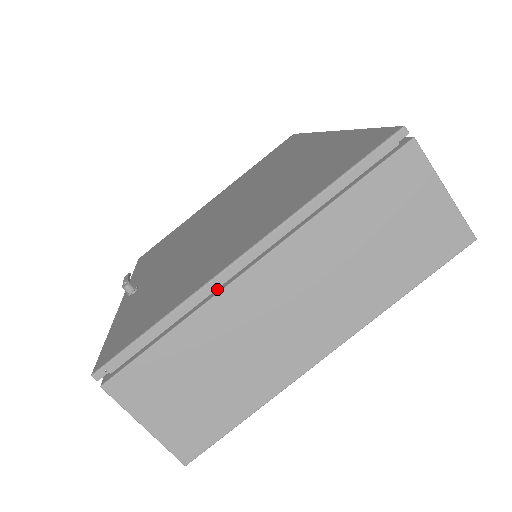
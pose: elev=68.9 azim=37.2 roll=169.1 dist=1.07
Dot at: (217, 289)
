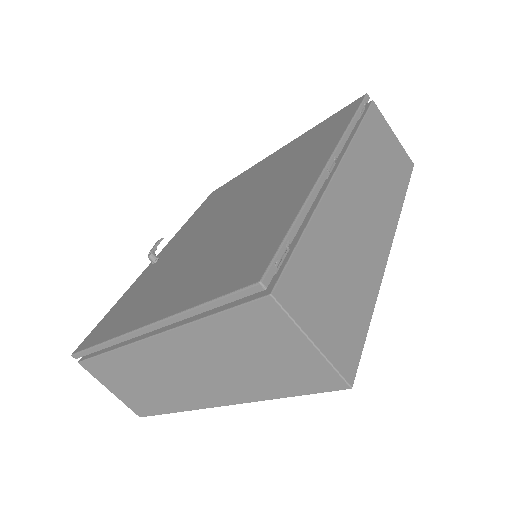
Dot at: (134, 338)
